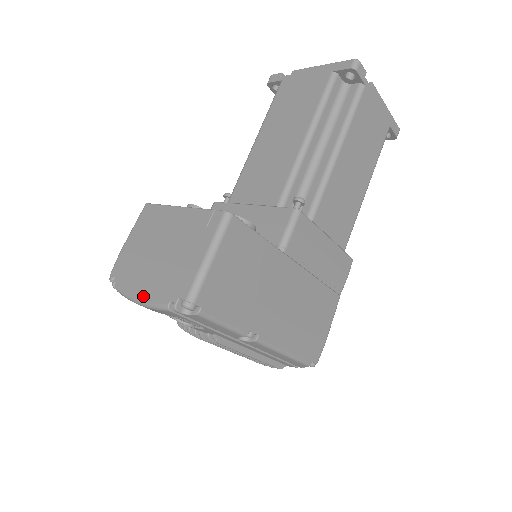
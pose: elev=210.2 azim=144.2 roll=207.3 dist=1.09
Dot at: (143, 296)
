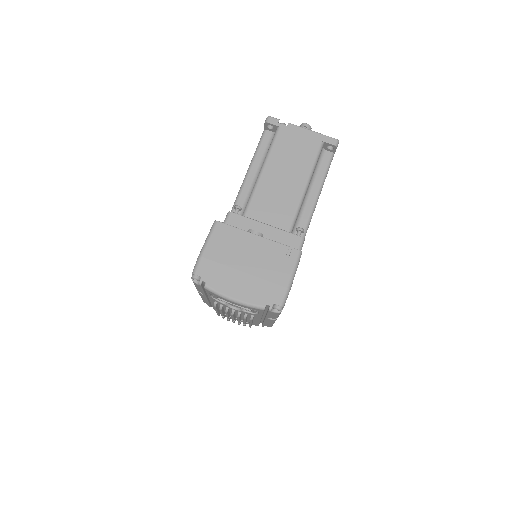
Dot at: (239, 297)
